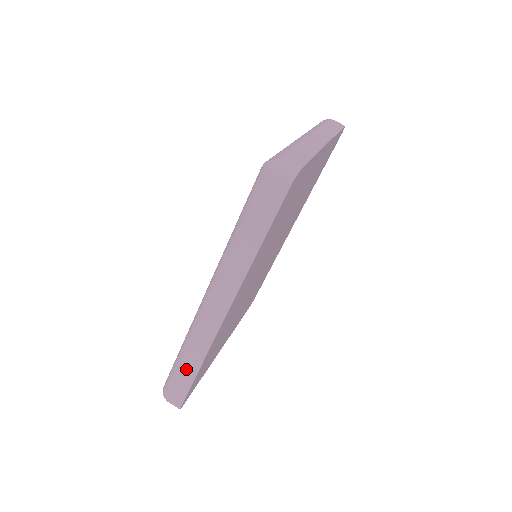
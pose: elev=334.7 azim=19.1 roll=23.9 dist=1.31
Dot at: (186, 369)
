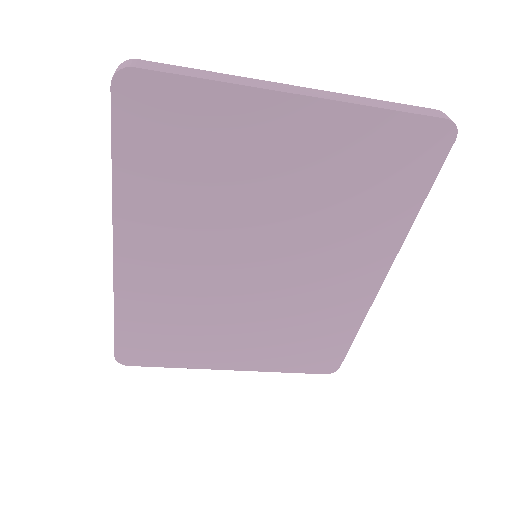
Dot at: occluded
